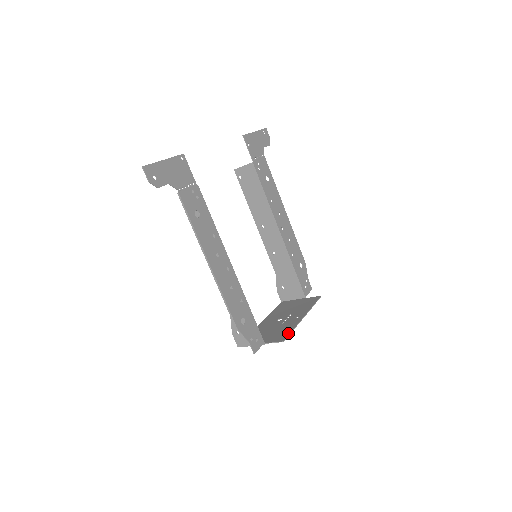
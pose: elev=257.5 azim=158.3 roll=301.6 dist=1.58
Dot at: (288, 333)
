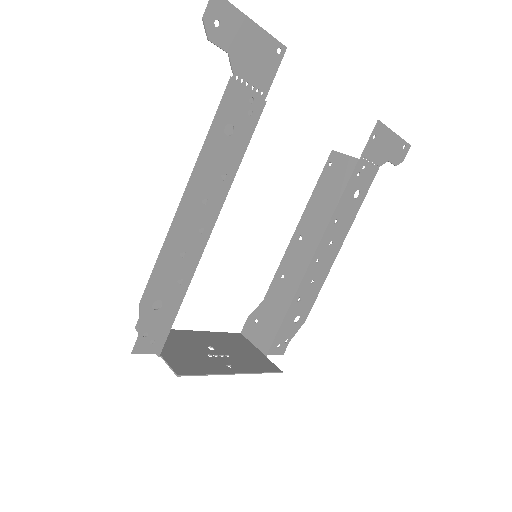
Dot at: (196, 372)
